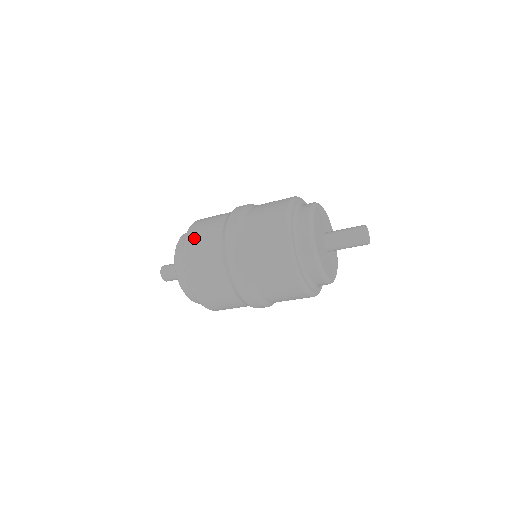
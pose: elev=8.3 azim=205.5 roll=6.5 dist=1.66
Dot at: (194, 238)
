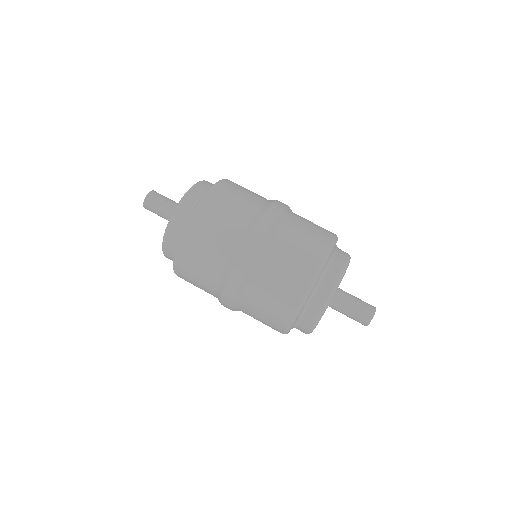
Dot at: (192, 247)
